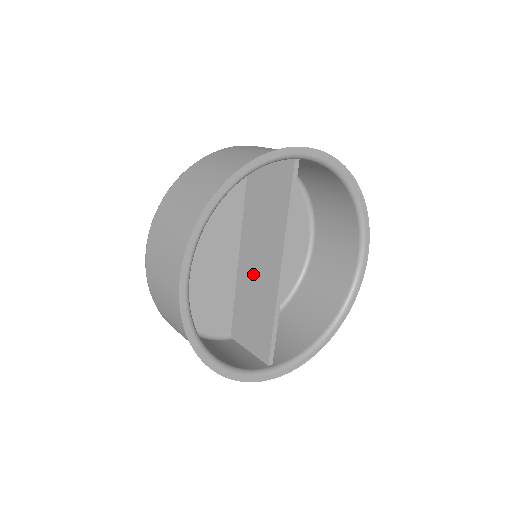
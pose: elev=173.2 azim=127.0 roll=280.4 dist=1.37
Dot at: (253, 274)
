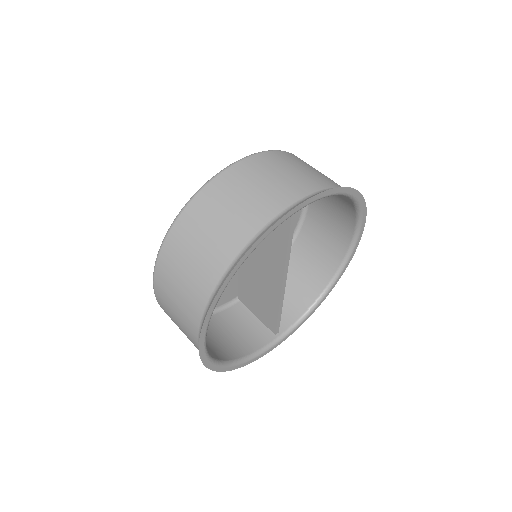
Dot at: (255, 270)
